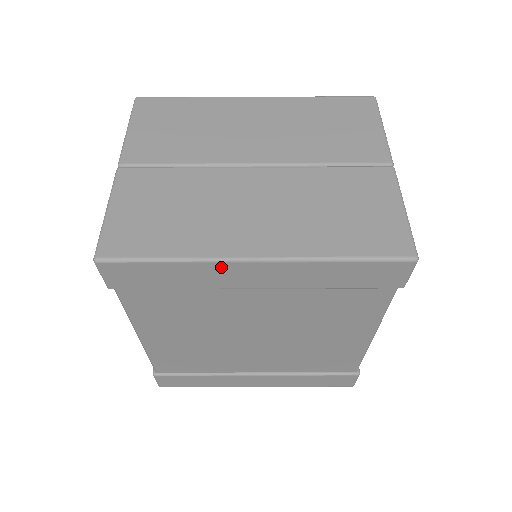
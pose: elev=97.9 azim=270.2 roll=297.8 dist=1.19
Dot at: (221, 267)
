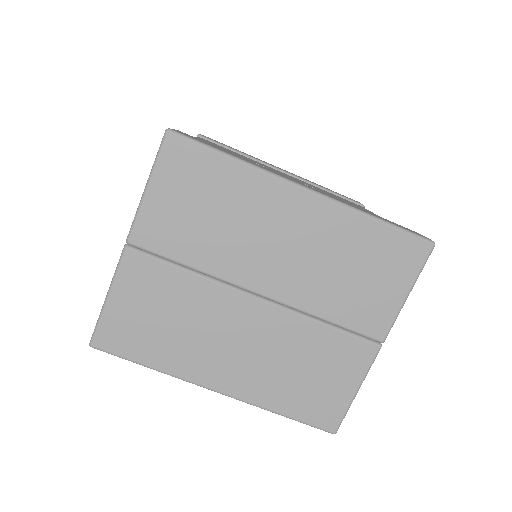
Dot at: occluded
